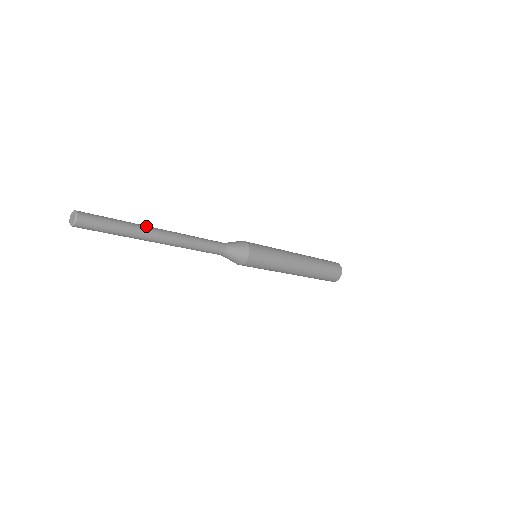
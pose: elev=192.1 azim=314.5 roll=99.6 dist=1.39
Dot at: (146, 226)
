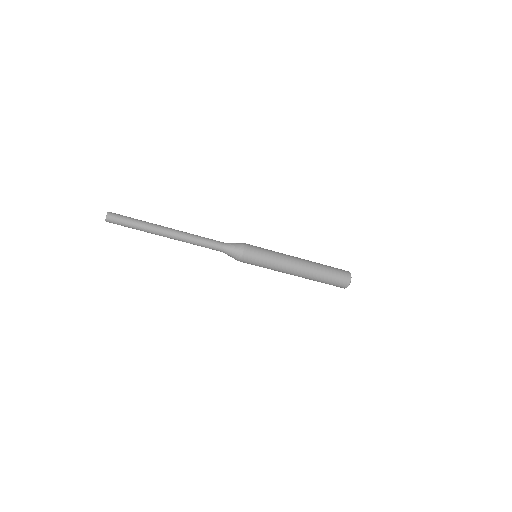
Dot at: (157, 225)
